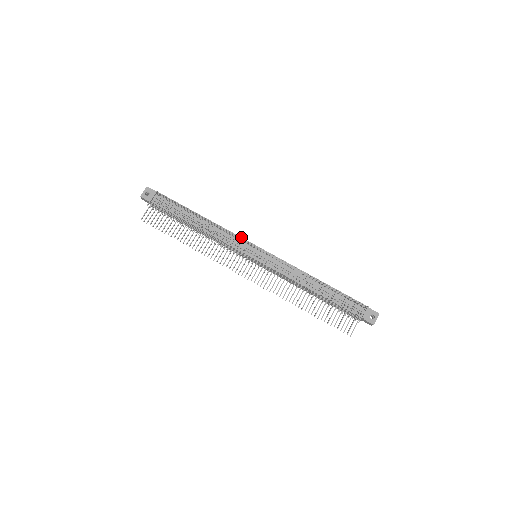
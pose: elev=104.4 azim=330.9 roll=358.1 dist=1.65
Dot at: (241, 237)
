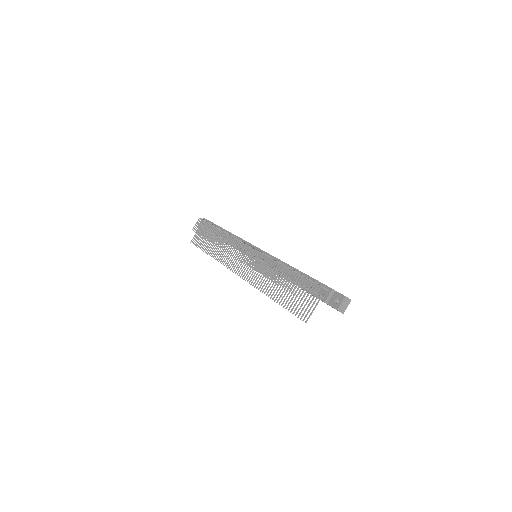
Dot at: (246, 241)
